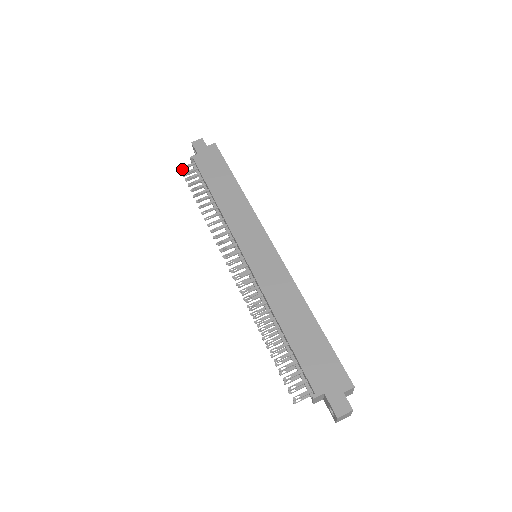
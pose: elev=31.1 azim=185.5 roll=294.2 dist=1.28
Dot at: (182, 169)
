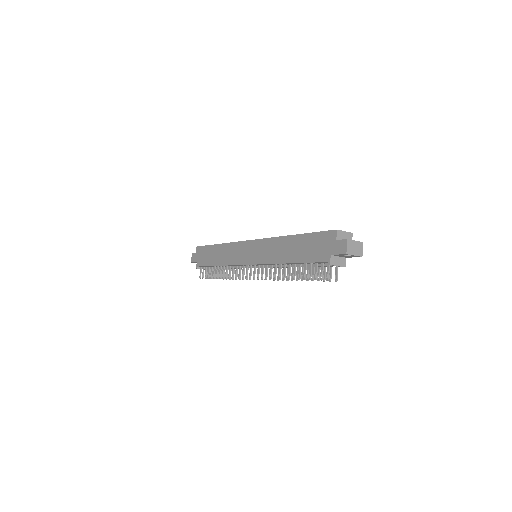
Dot at: (200, 278)
